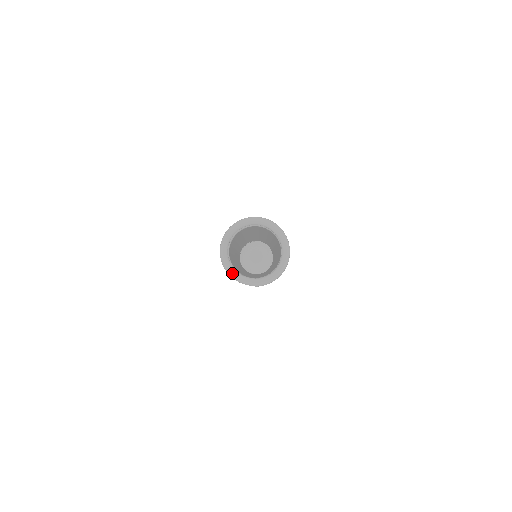
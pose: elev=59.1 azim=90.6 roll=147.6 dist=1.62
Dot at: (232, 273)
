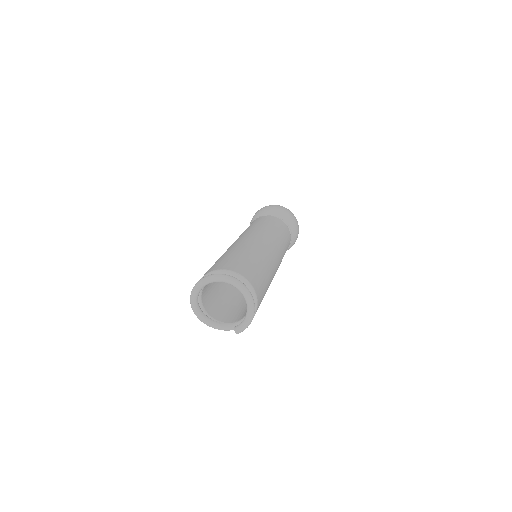
Dot at: (215, 327)
